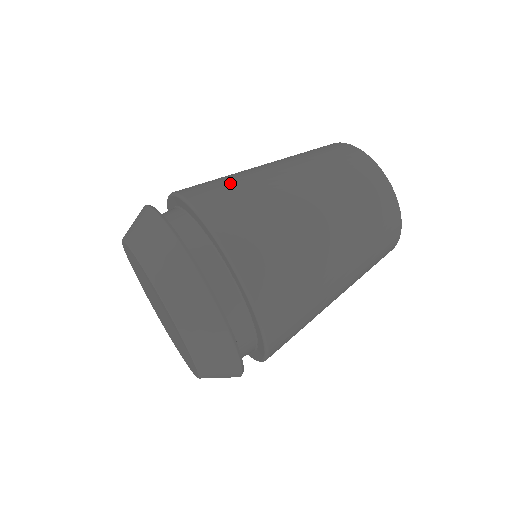
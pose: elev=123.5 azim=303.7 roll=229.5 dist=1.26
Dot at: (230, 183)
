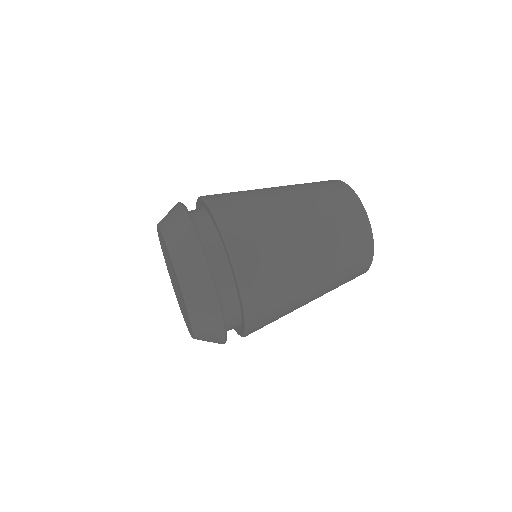
Dot at: (246, 199)
